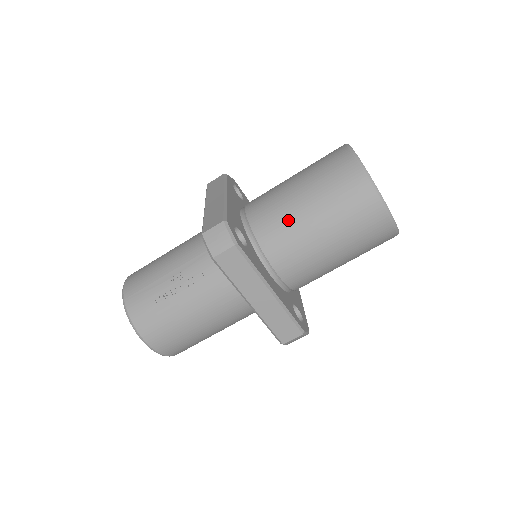
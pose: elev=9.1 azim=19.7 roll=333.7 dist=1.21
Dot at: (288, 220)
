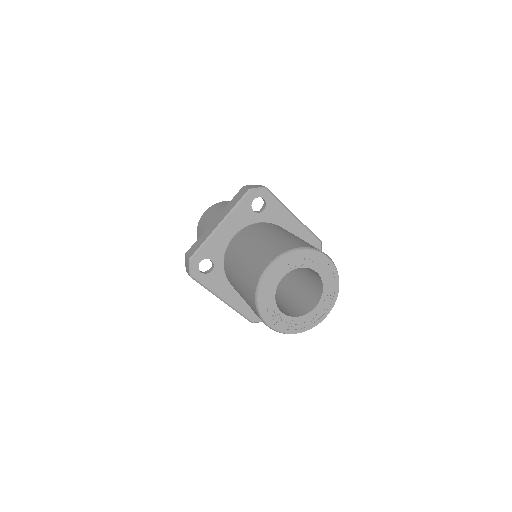
Dot at: (232, 276)
